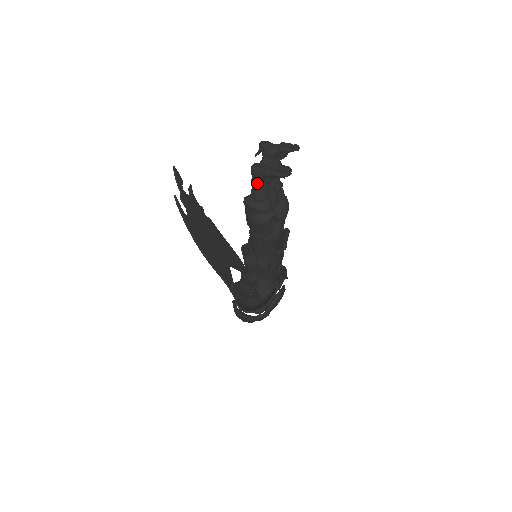
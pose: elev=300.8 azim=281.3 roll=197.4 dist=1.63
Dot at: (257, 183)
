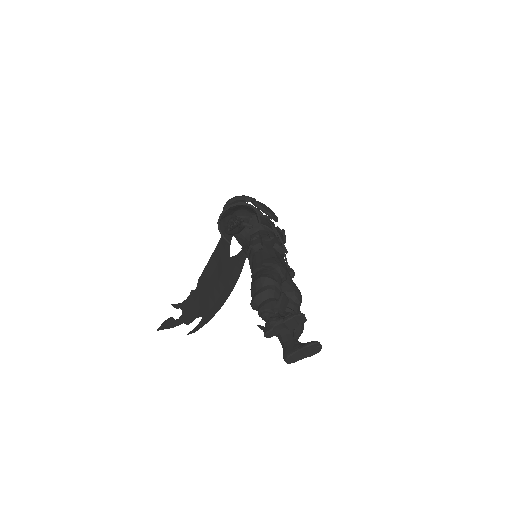
Dot at: occluded
